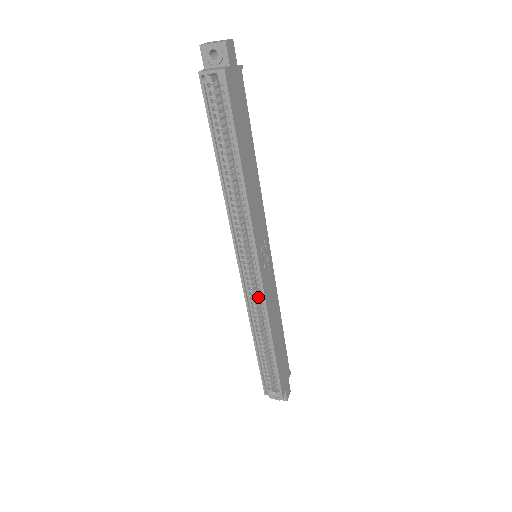
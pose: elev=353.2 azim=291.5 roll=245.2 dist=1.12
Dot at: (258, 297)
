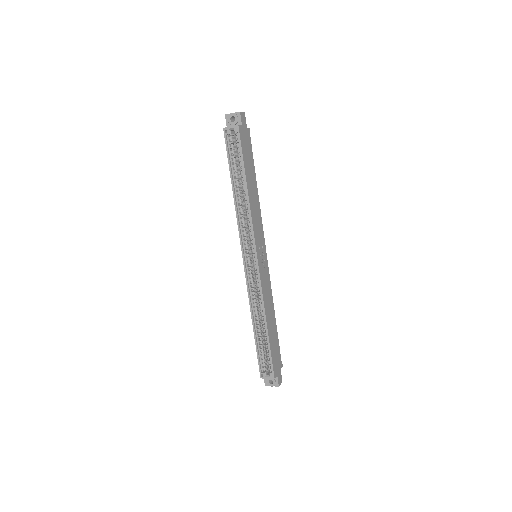
Dot at: occluded
